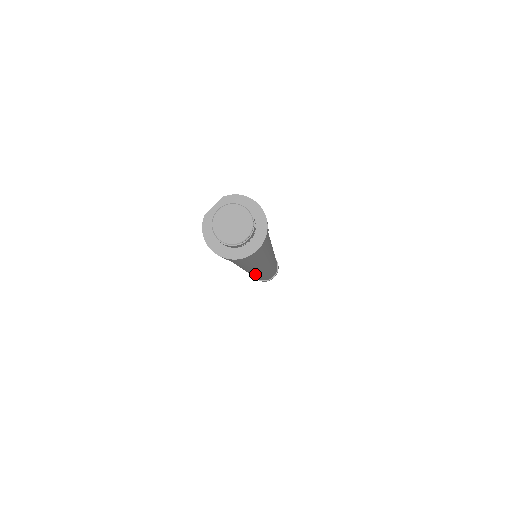
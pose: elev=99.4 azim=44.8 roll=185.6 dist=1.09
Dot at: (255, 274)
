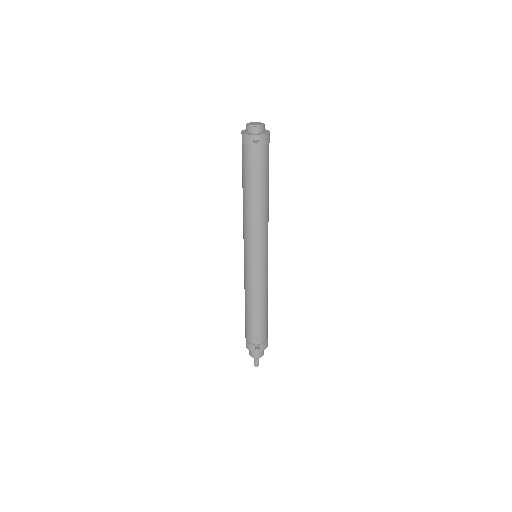
Dot at: (264, 263)
